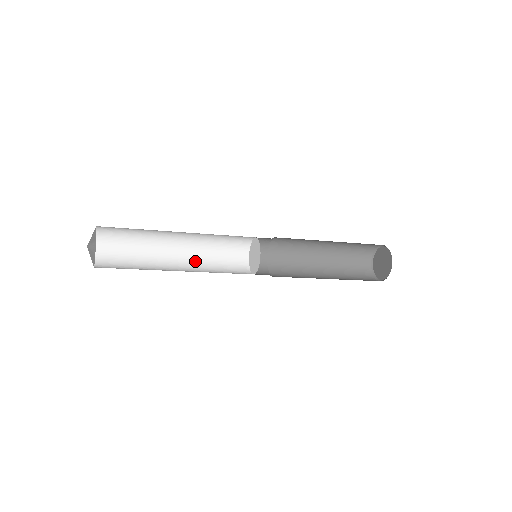
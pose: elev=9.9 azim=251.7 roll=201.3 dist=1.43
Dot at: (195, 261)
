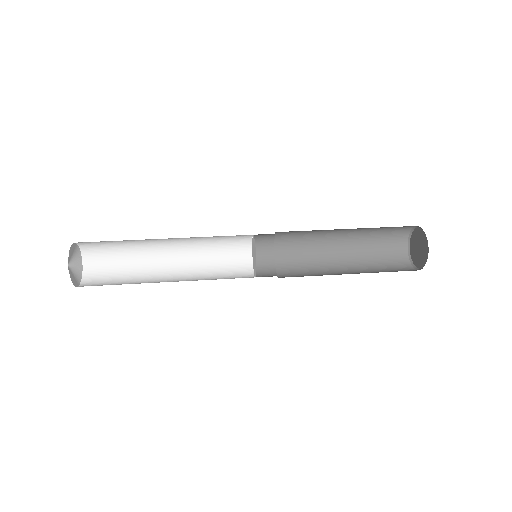
Dot at: (188, 243)
